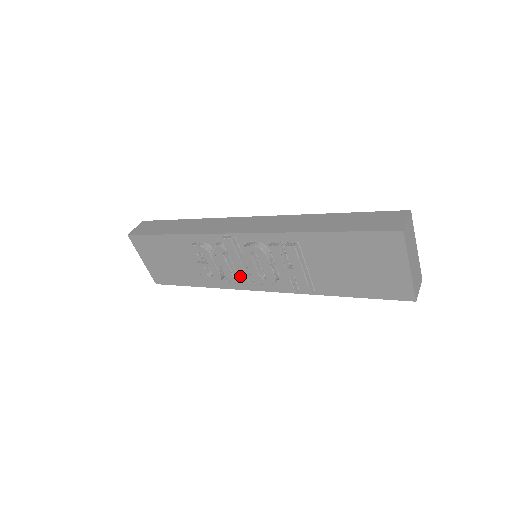
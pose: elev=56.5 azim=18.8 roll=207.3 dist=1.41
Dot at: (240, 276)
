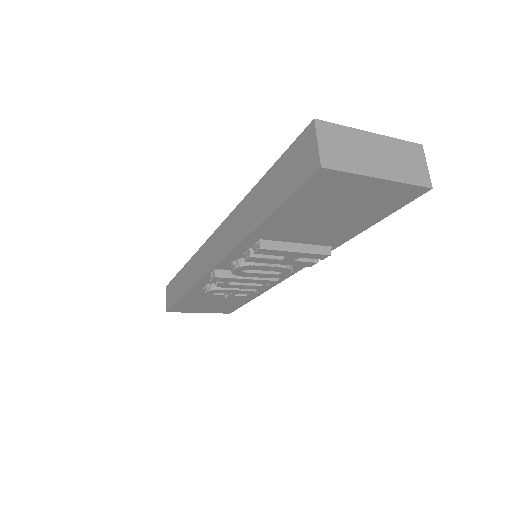
Dot at: (263, 283)
